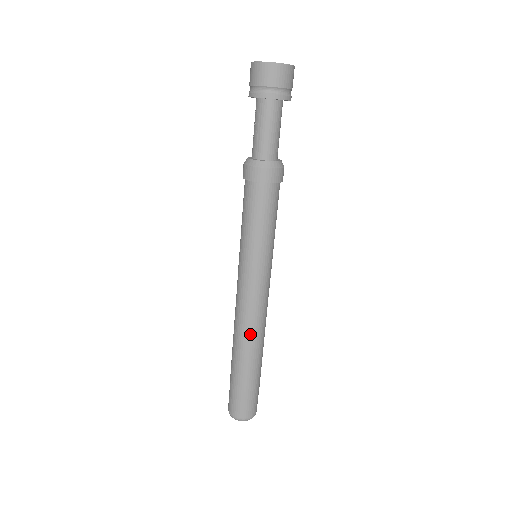
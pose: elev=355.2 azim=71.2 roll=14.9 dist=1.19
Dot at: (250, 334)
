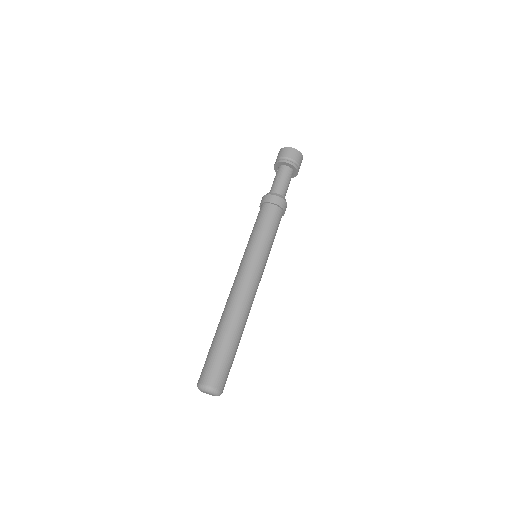
Dot at: (240, 306)
